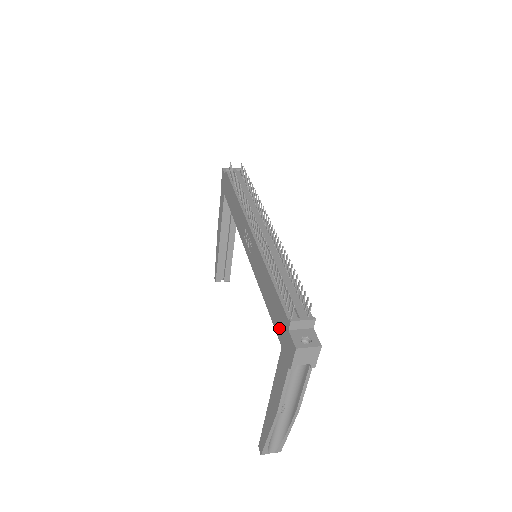
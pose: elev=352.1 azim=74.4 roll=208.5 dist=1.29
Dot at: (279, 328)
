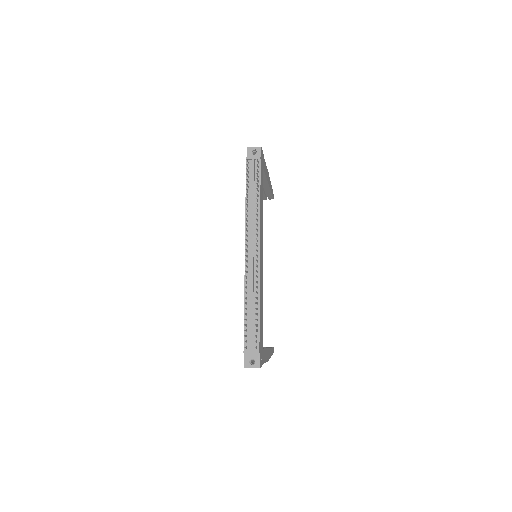
Dot at: occluded
